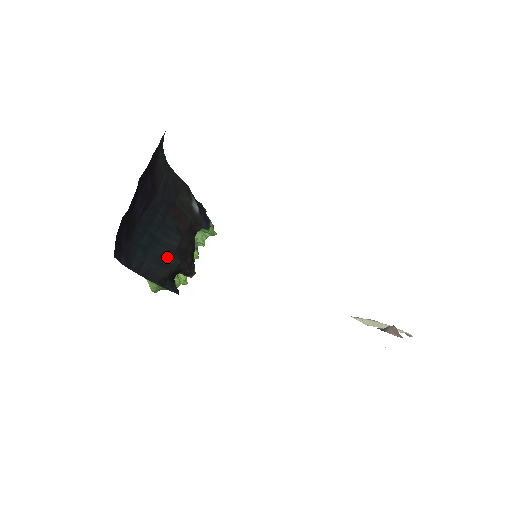
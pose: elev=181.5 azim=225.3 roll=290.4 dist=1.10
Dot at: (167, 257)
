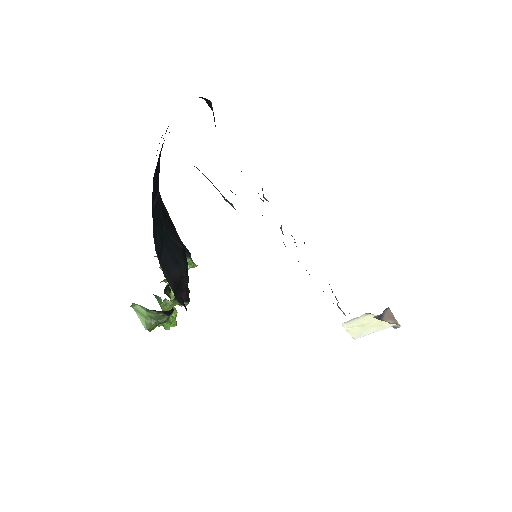
Dot at: (178, 255)
